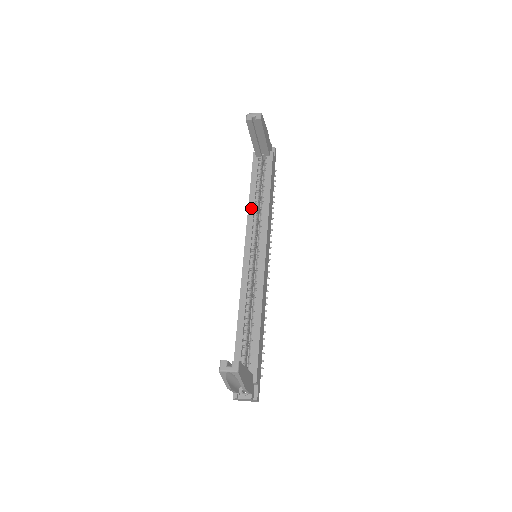
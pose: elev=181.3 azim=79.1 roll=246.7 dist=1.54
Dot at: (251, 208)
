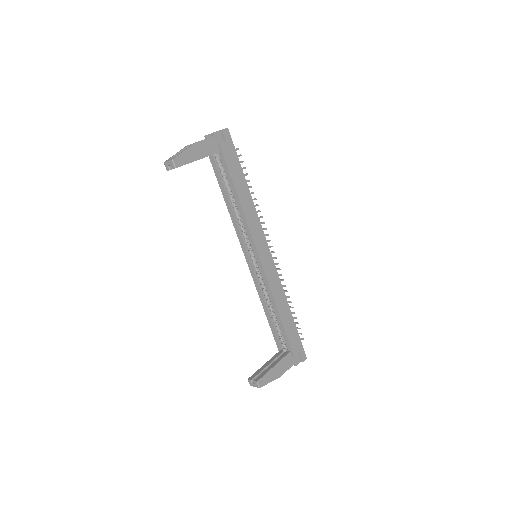
Dot at: (231, 215)
